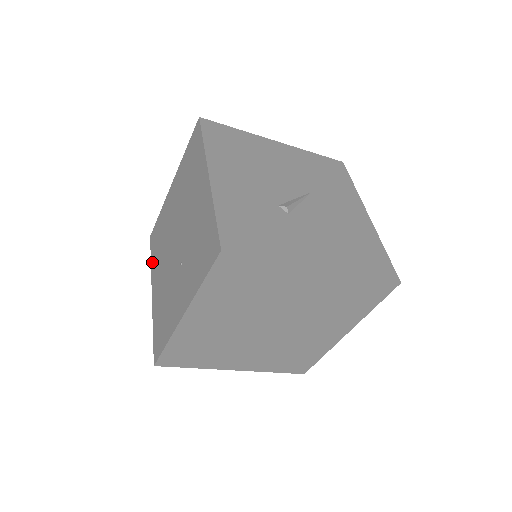
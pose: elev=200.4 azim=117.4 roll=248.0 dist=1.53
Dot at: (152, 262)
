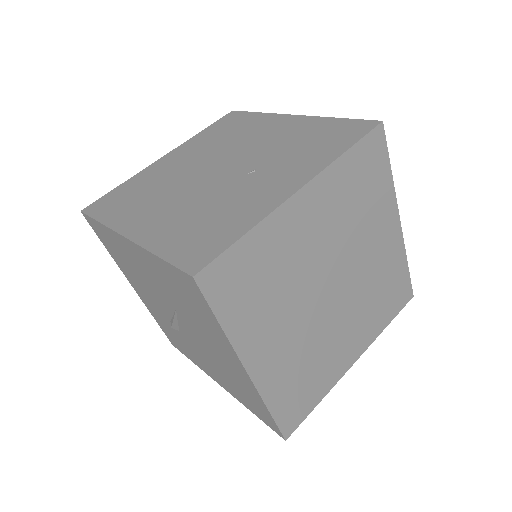
Dot at: (109, 218)
